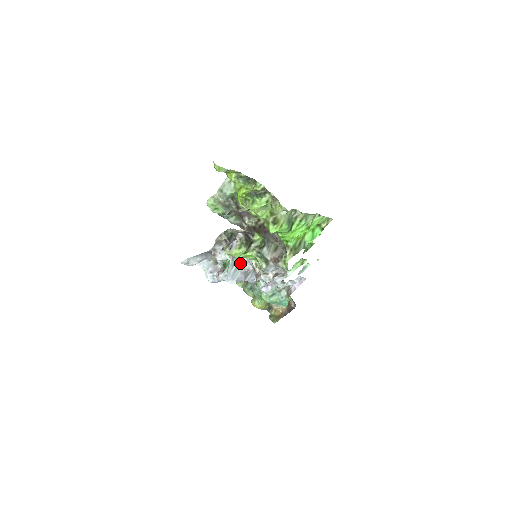
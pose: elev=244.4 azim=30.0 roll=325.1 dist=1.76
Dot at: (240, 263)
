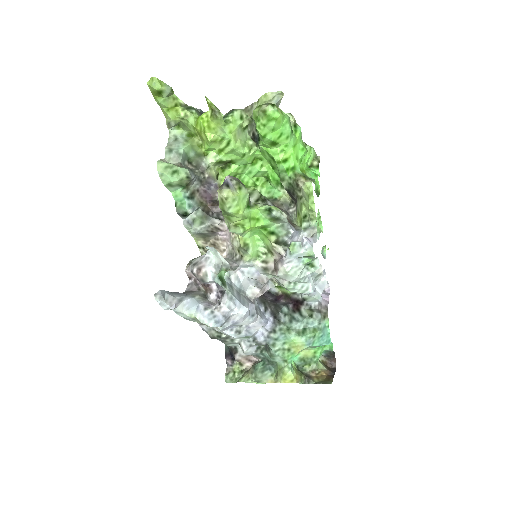
Dot at: (238, 288)
